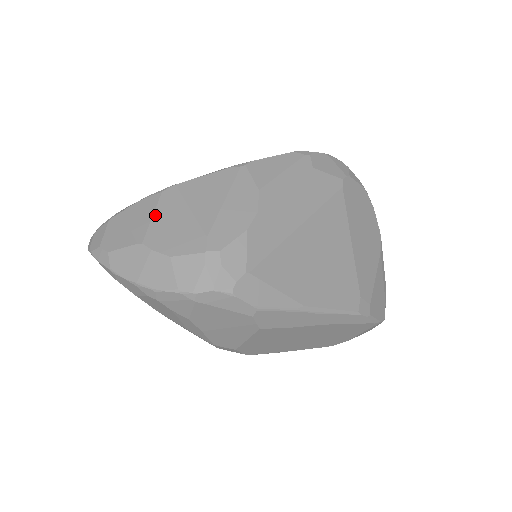
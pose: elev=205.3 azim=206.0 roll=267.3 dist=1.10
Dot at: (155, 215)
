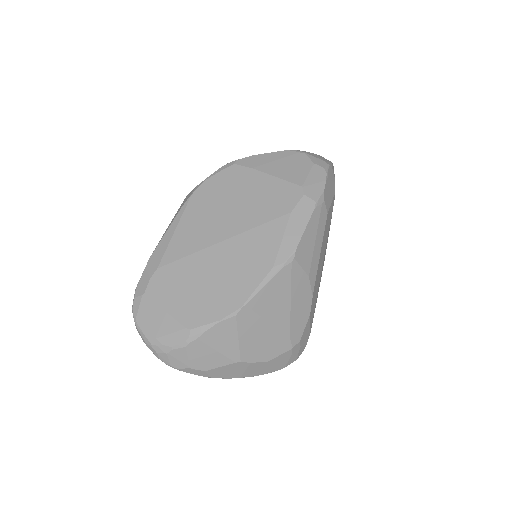
Dot at: (240, 337)
